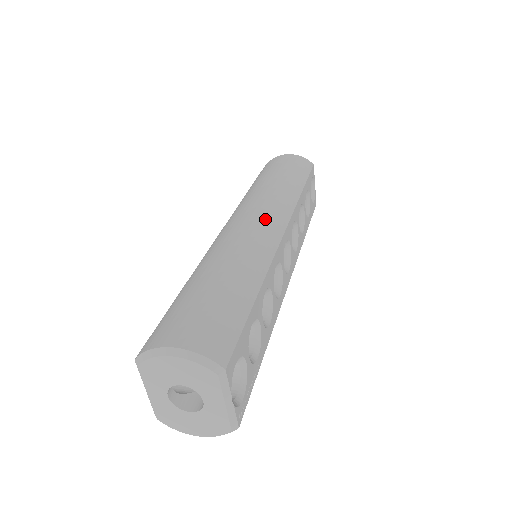
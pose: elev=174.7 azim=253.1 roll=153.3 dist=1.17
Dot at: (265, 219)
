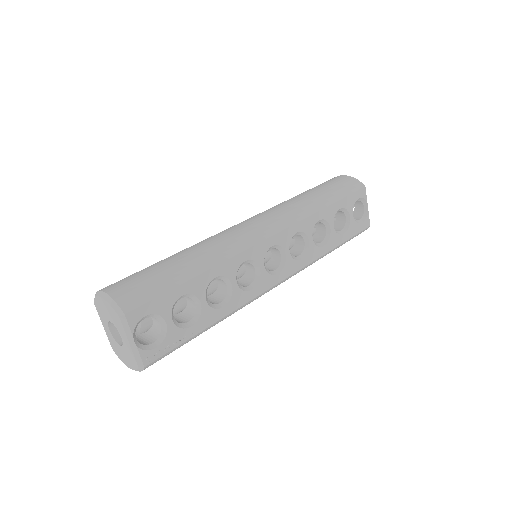
Dot at: (258, 224)
